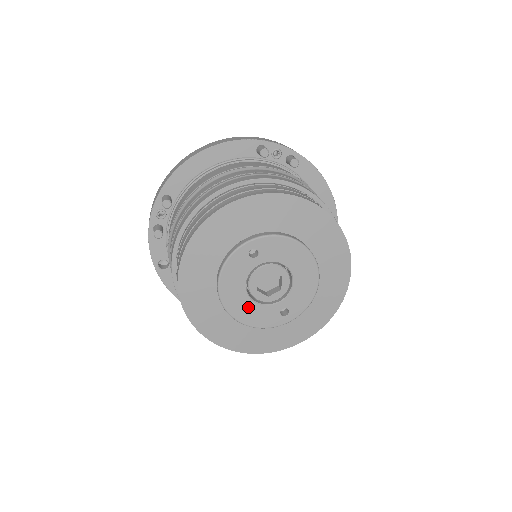
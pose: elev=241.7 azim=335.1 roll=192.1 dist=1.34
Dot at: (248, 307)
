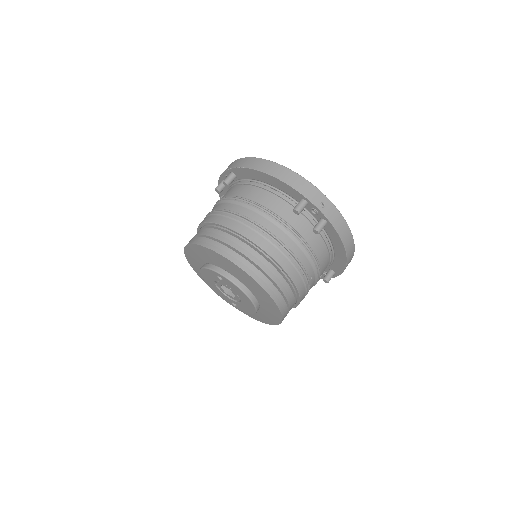
Dot at: (215, 287)
